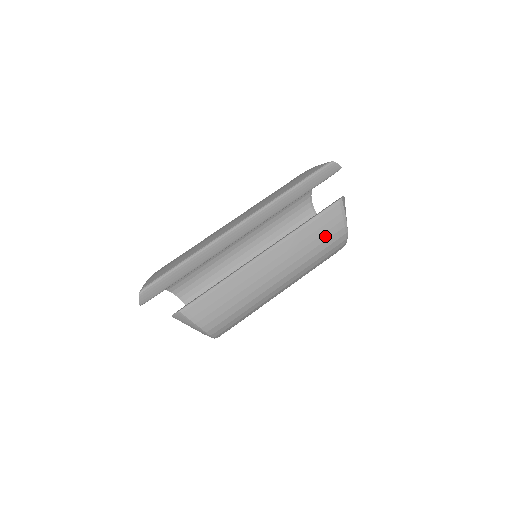
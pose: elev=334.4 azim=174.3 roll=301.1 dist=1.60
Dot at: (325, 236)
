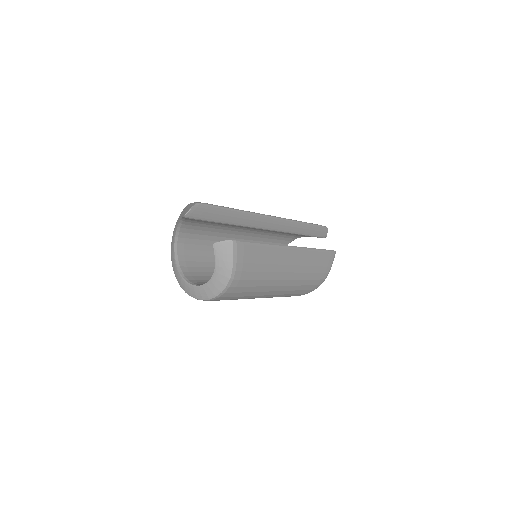
Dot at: (319, 269)
